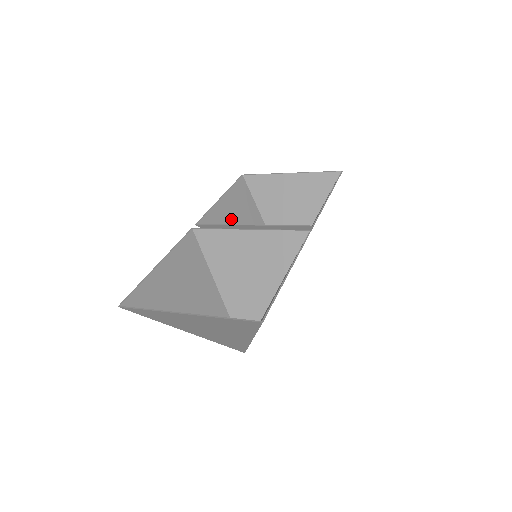
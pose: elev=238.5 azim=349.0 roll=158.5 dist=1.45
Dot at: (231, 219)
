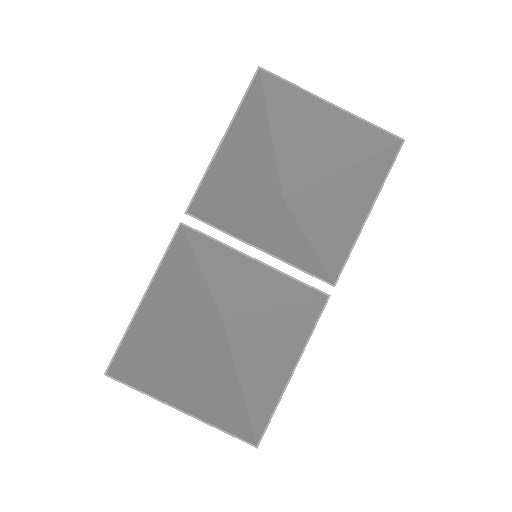
Dot at: (231, 169)
